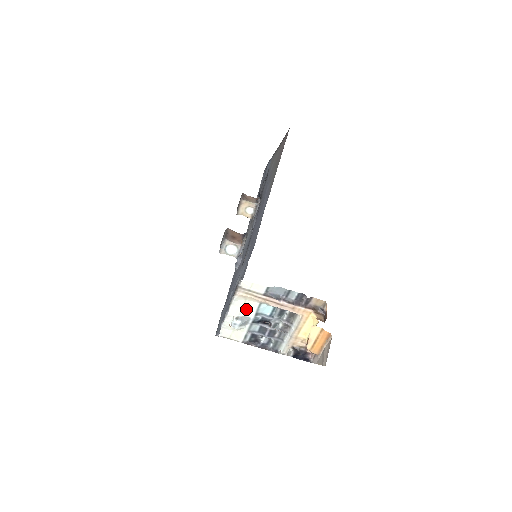
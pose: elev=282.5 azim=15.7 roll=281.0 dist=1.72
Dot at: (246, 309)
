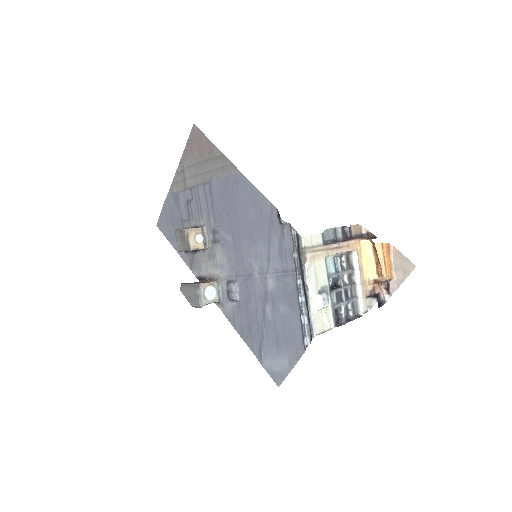
Dot at: (319, 276)
